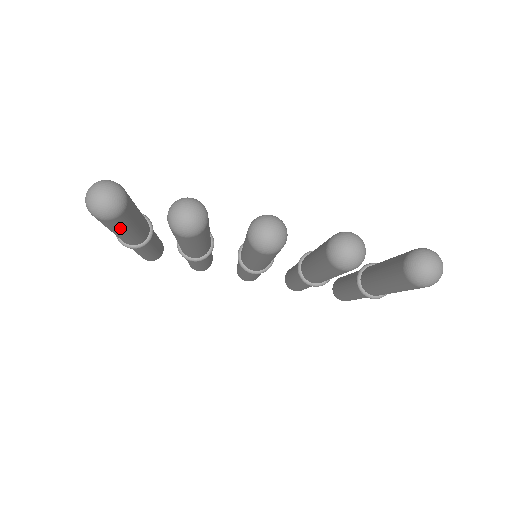
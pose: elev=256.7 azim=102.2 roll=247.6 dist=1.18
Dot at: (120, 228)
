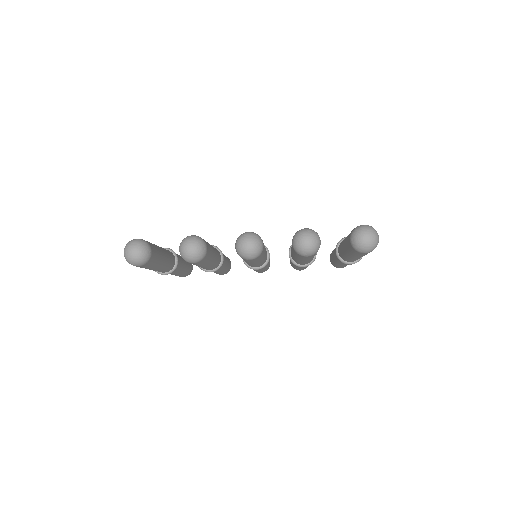
Dot at: (152, 266)
